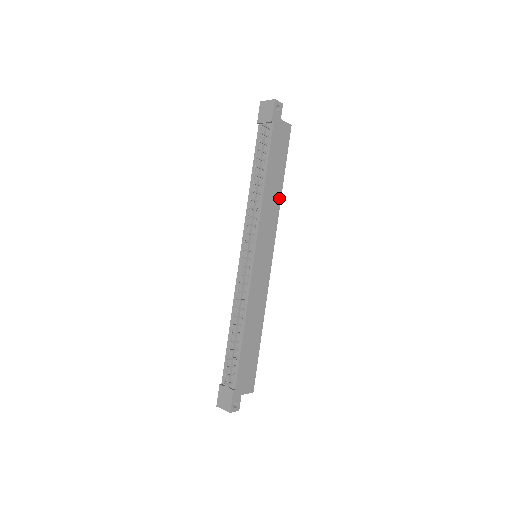
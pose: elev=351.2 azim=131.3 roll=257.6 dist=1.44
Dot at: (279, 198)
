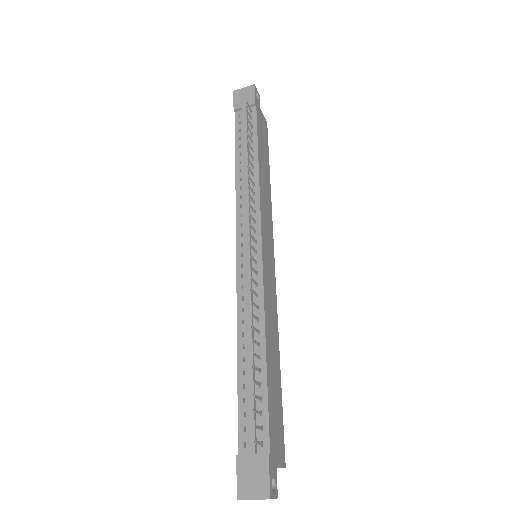
Dot at: (269, 192)
